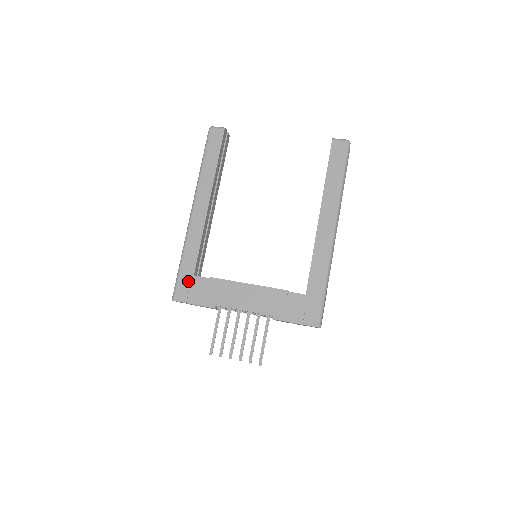
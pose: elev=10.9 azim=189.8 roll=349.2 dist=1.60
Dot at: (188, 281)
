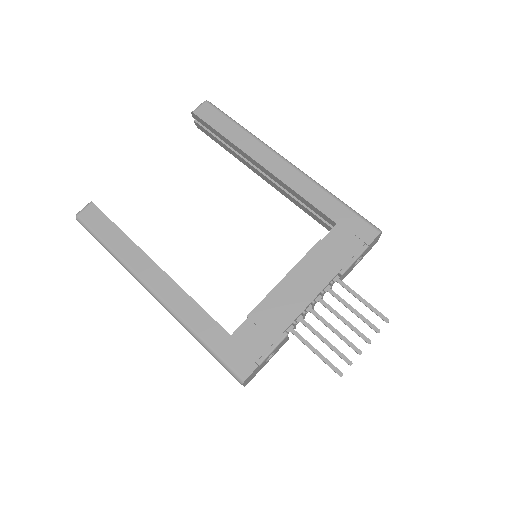
Dot at: (233, 347)
